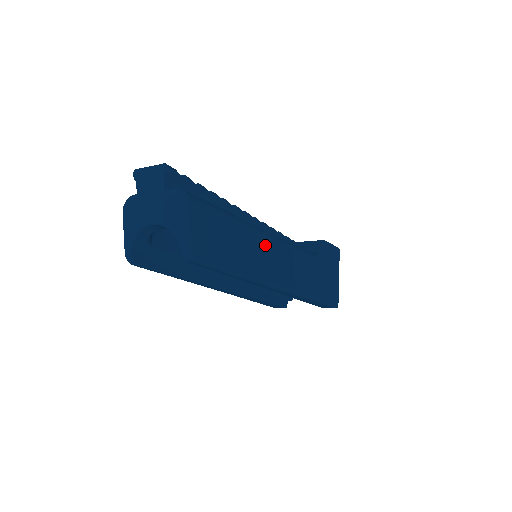
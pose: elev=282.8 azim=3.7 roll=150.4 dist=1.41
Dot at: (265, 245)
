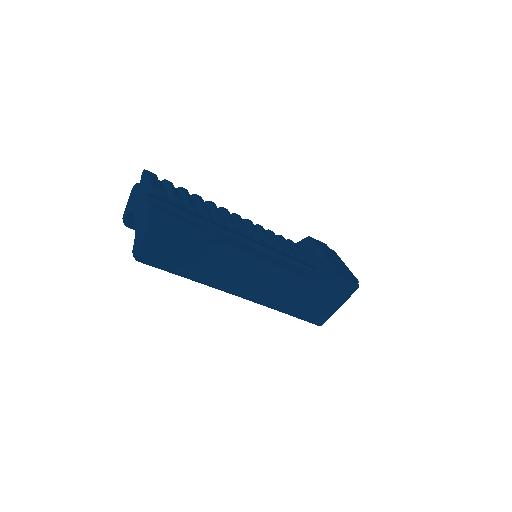
Dot at: (236, 266)
